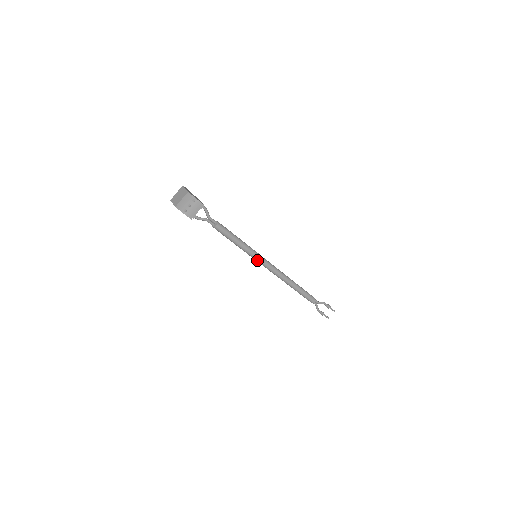
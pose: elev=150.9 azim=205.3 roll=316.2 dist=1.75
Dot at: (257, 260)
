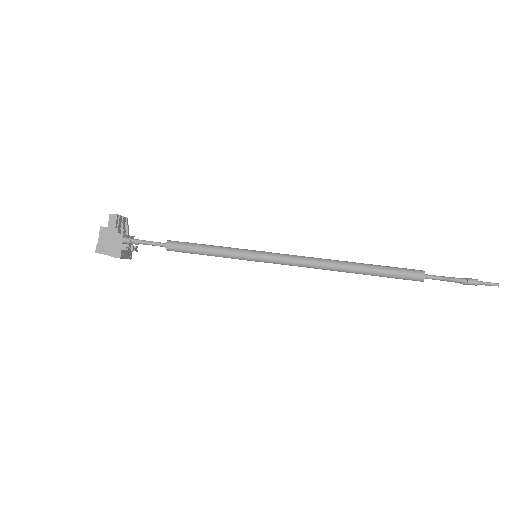
Dot at: (260, 260)
